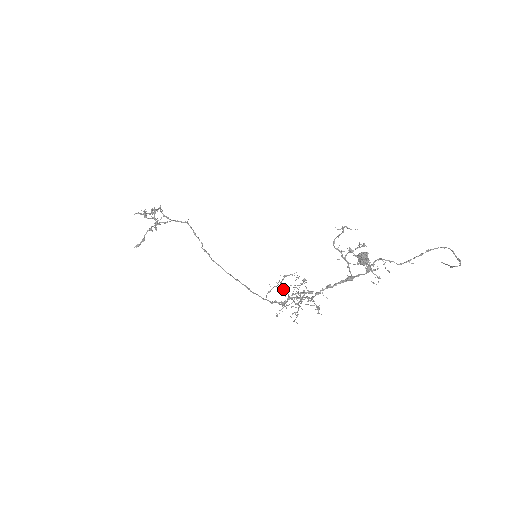
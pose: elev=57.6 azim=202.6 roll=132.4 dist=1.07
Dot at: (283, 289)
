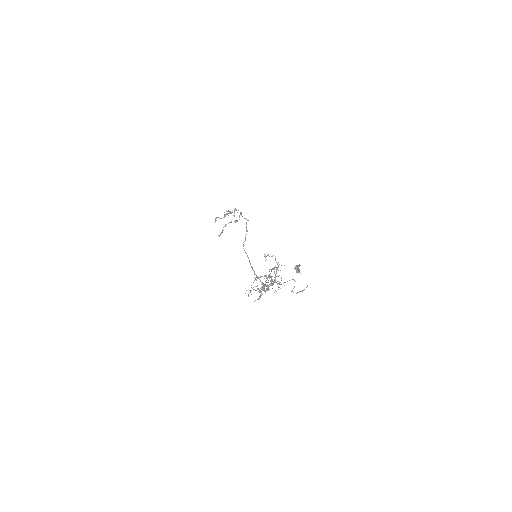
Dot at: occluded
